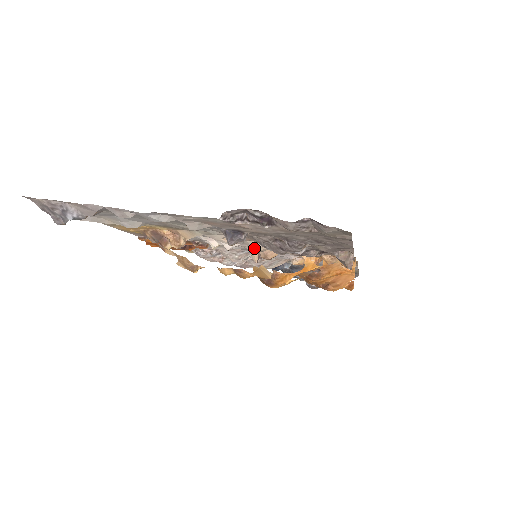
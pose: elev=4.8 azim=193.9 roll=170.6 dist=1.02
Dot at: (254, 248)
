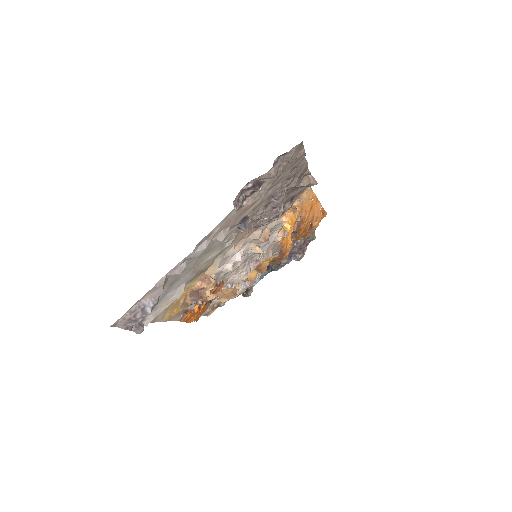
Dot at: (253, 244)
